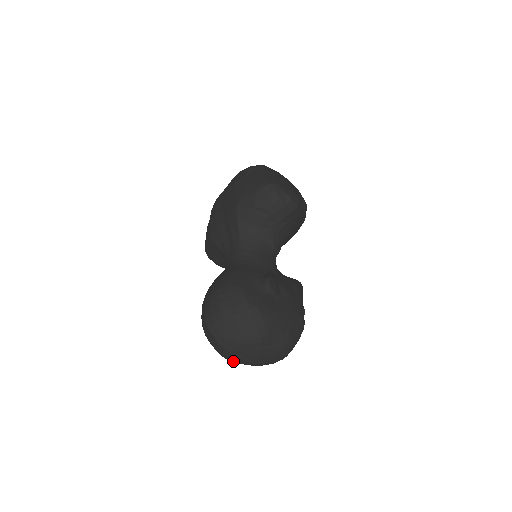
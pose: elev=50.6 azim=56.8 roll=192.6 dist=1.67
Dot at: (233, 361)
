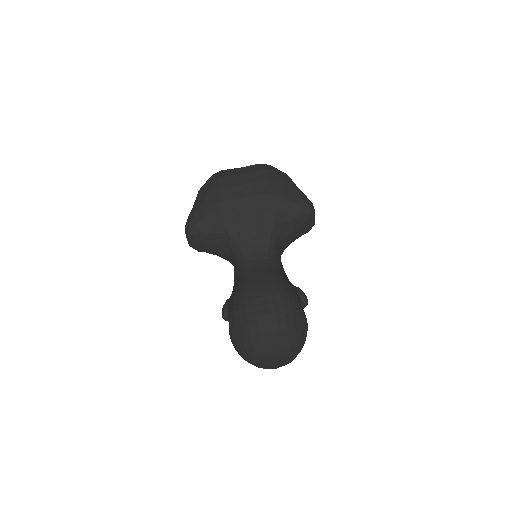
Dot at: (255, 363)
